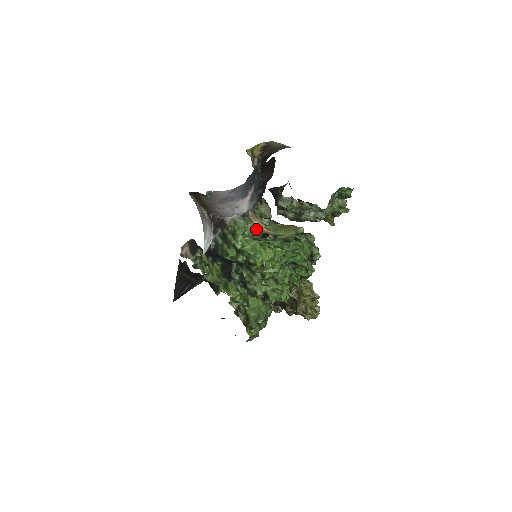
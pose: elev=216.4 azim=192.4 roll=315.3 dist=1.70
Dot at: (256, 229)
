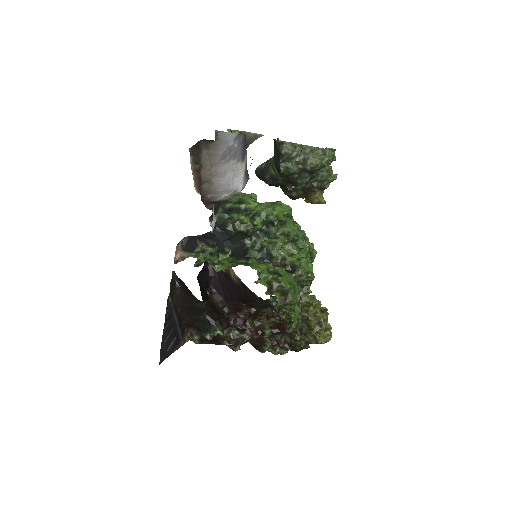
Dot at: occluded
